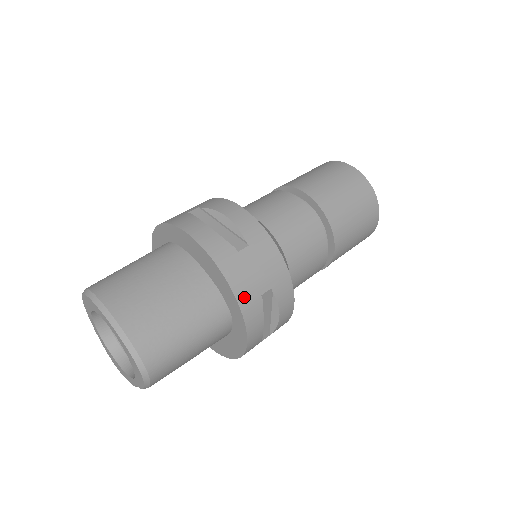
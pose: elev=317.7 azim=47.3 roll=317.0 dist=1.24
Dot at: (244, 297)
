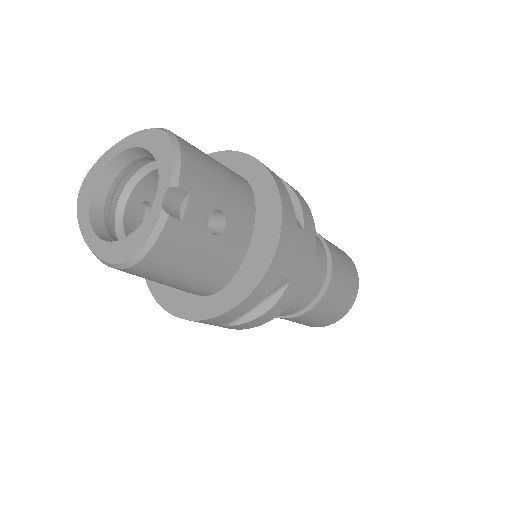
Dot at: occluded
